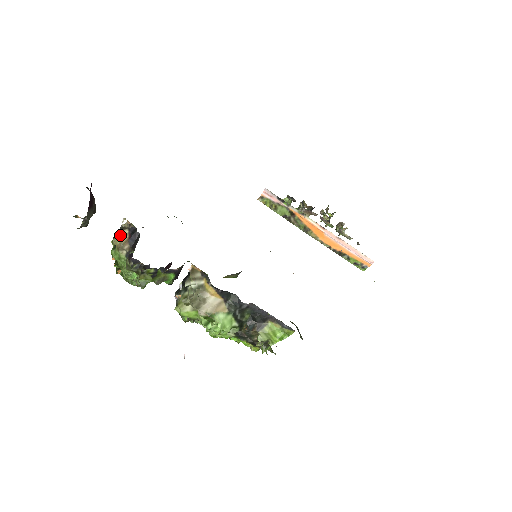
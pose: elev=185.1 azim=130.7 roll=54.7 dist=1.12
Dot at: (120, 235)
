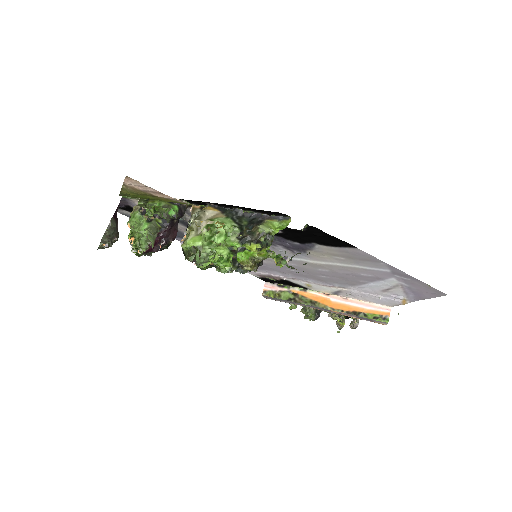
Dot at: (135, 207)
